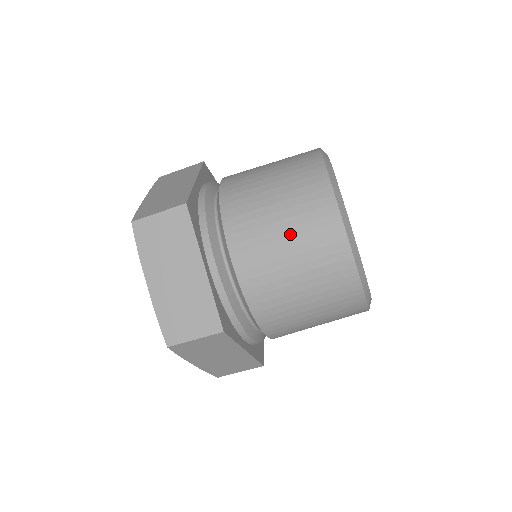
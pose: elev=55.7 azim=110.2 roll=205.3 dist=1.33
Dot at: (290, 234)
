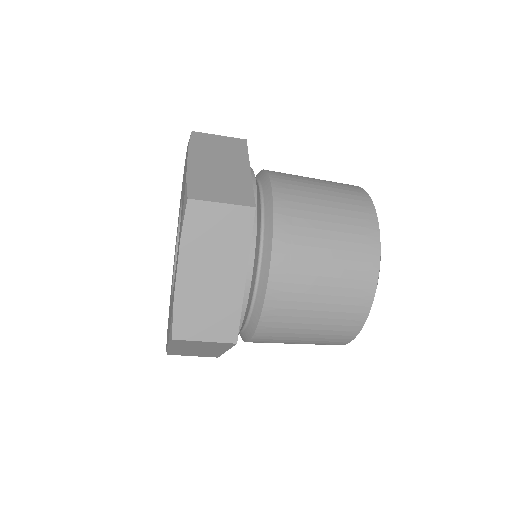
Dot at: (305, 342)
